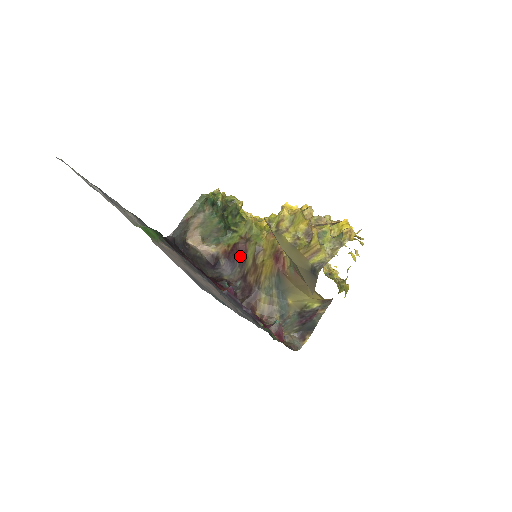
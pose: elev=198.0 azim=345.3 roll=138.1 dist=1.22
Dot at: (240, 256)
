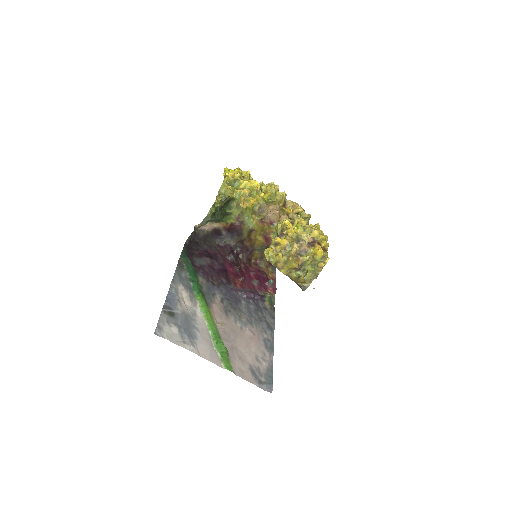
Dot at: (237, 231)
